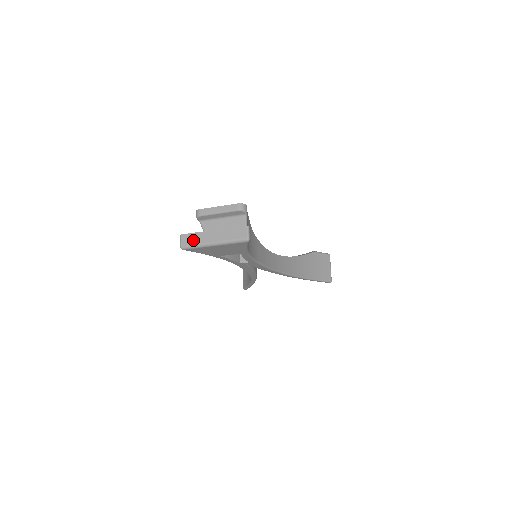
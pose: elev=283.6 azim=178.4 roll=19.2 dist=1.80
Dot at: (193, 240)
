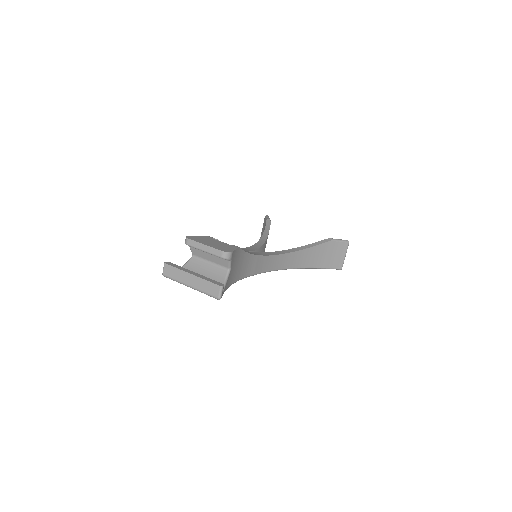
Dot at: (173, 274)
